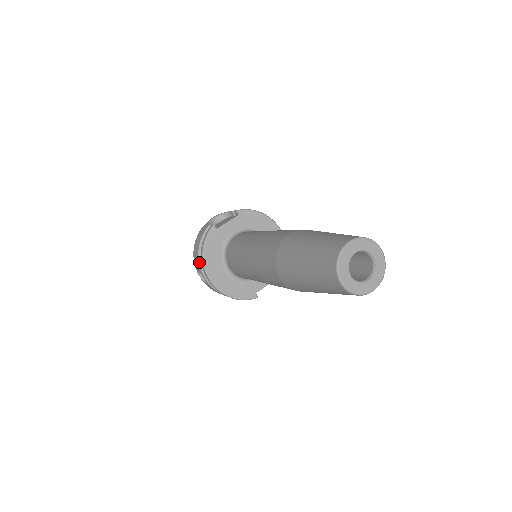
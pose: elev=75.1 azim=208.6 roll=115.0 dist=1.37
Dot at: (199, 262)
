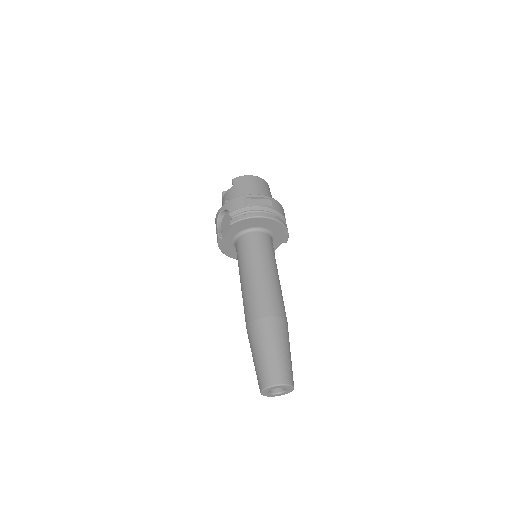
Dot at: occluded
